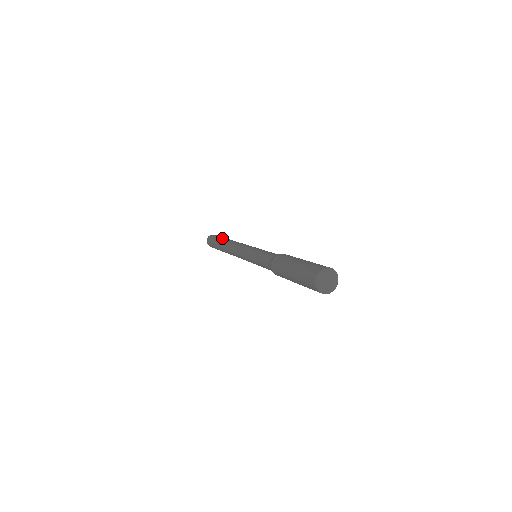
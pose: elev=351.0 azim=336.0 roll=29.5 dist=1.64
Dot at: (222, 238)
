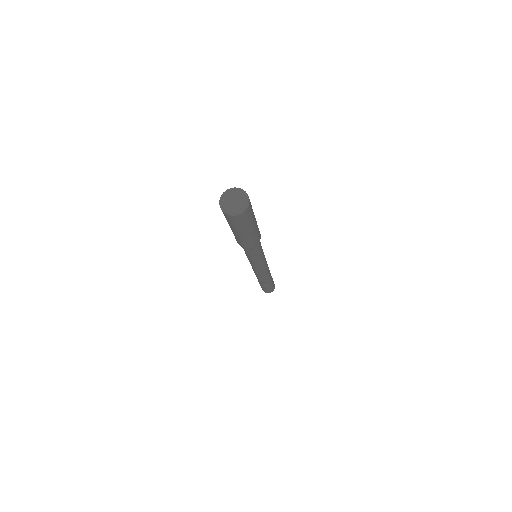
Dot at: occluded
